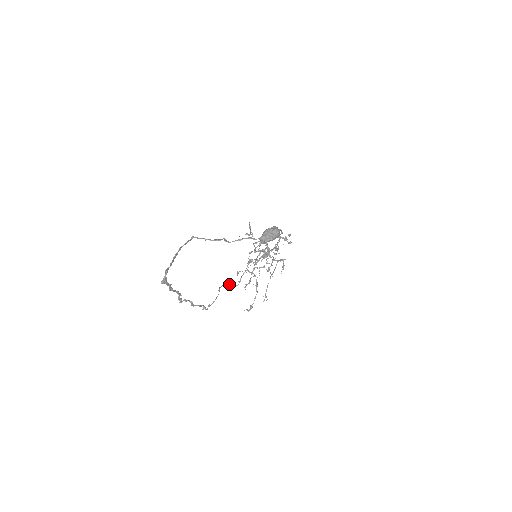
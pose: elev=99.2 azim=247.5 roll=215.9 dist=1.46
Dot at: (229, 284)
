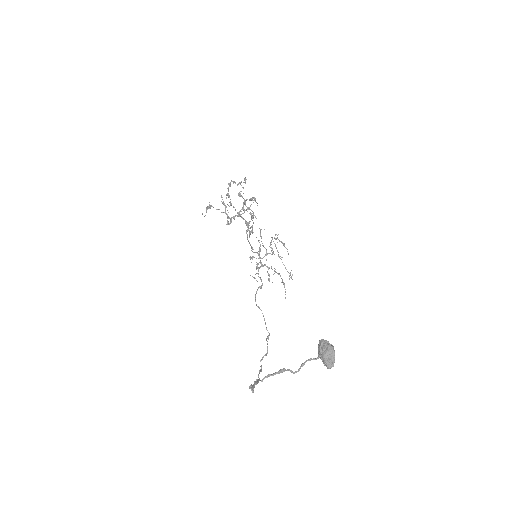
Dot at: occluded
